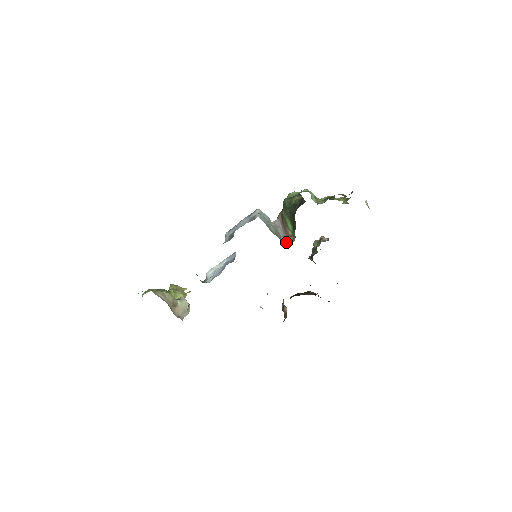
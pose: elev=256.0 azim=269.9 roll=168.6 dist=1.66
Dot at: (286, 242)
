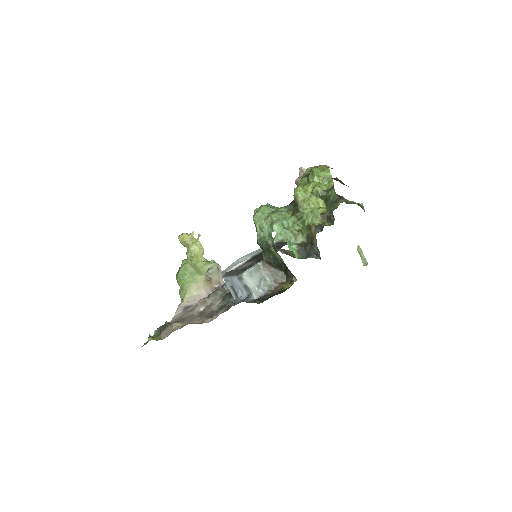
Dot at: occluded
